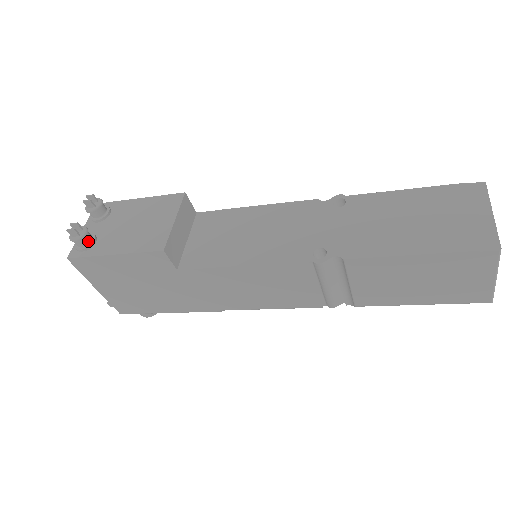
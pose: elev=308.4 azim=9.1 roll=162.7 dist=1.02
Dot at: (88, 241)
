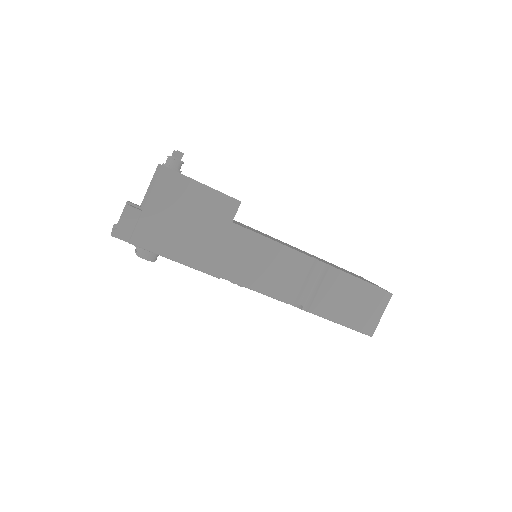
Dot at: (180, 168)
